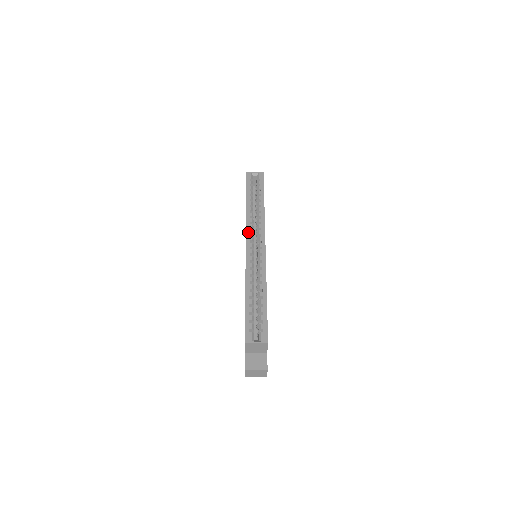
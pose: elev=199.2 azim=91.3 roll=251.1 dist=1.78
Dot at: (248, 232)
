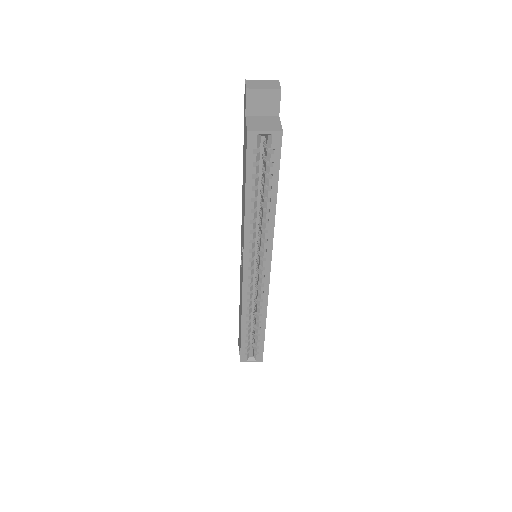
Dot at: (247, 256)
